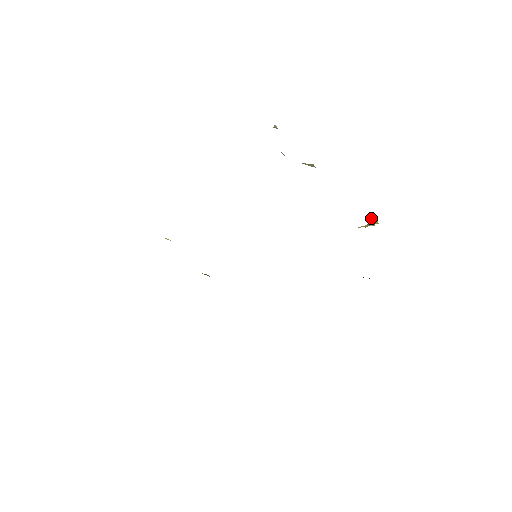
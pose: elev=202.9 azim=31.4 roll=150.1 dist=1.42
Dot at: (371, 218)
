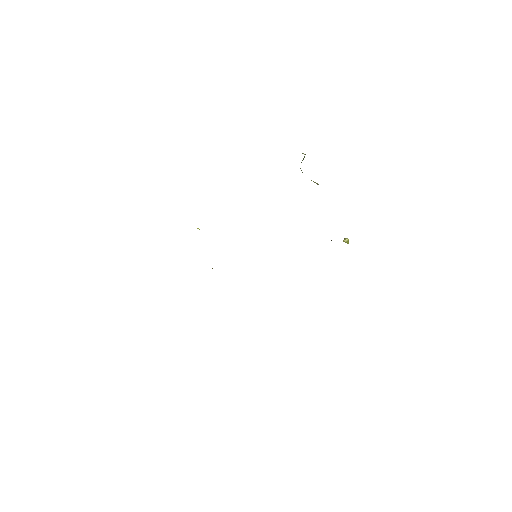
Dot at: (345, 239)
